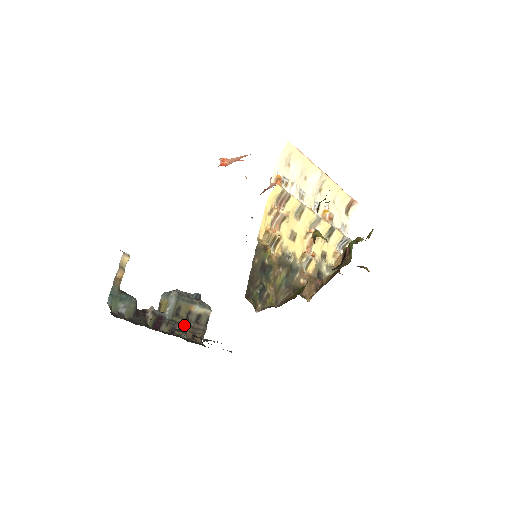
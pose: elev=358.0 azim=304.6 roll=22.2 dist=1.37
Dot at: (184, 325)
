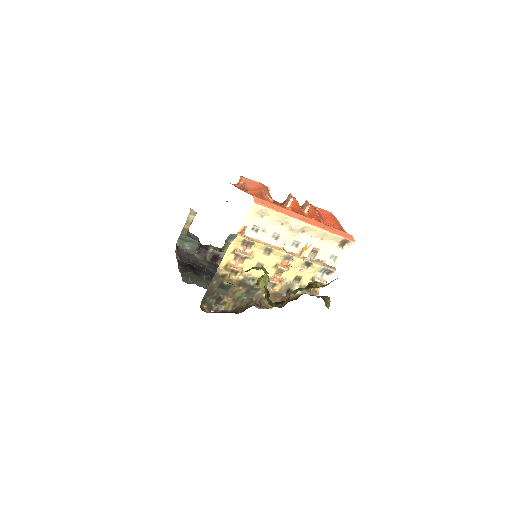
Dot at: occluded
